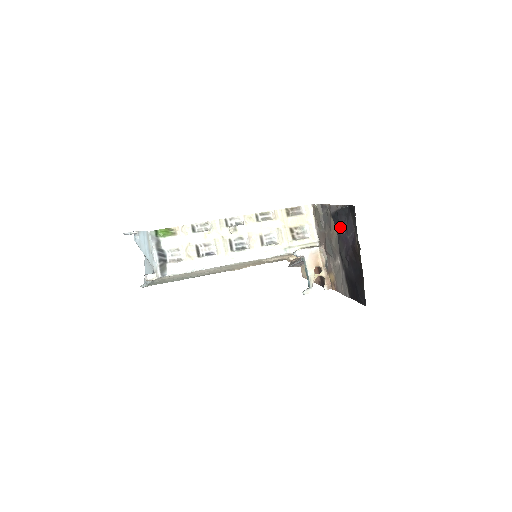
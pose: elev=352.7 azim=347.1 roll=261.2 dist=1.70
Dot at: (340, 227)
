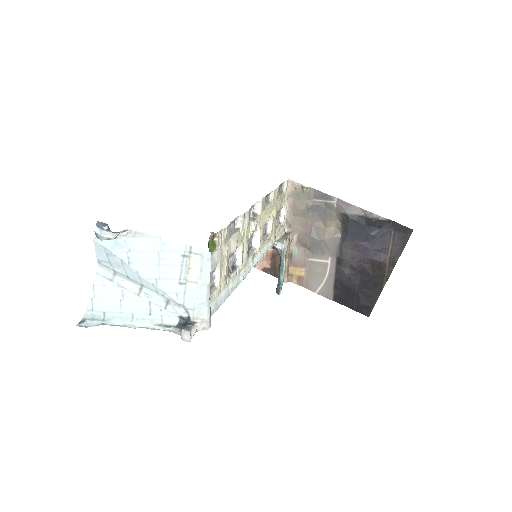
Dot at: (363, 235)
